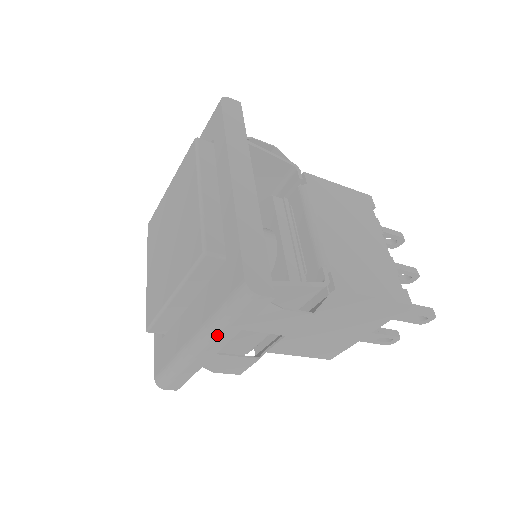
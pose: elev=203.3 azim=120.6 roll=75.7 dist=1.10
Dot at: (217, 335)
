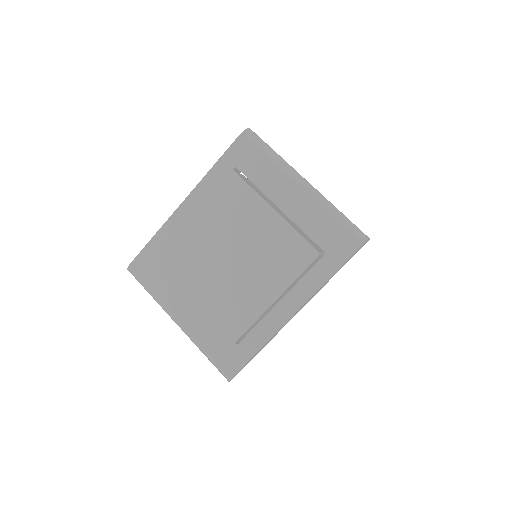
Dot at: (192, 341)
